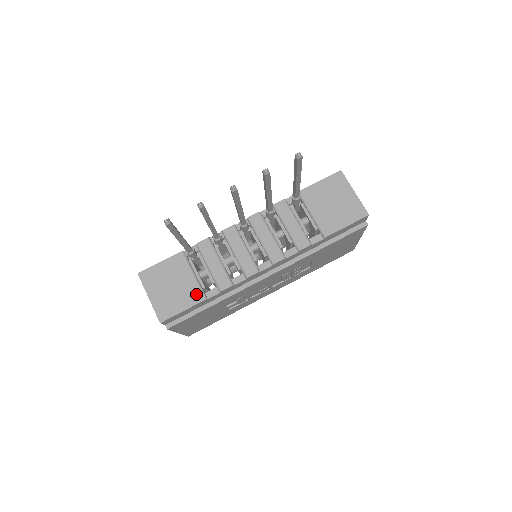
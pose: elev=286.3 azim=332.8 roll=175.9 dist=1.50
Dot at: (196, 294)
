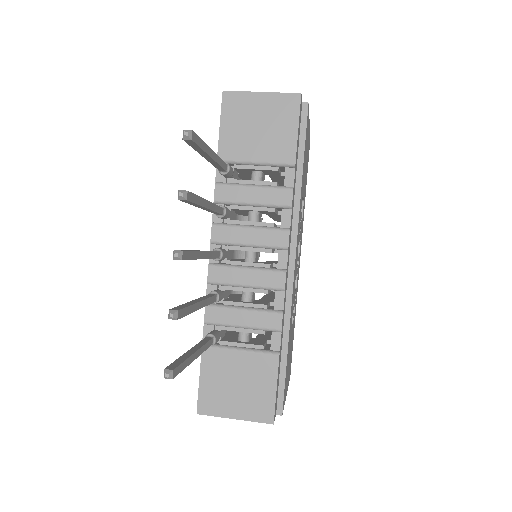
Dot at: (265, 362)
